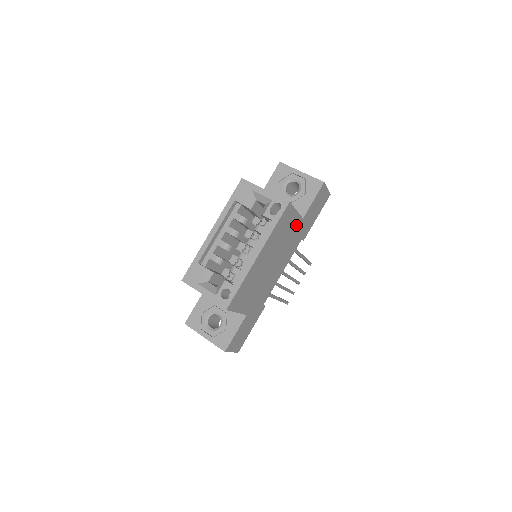
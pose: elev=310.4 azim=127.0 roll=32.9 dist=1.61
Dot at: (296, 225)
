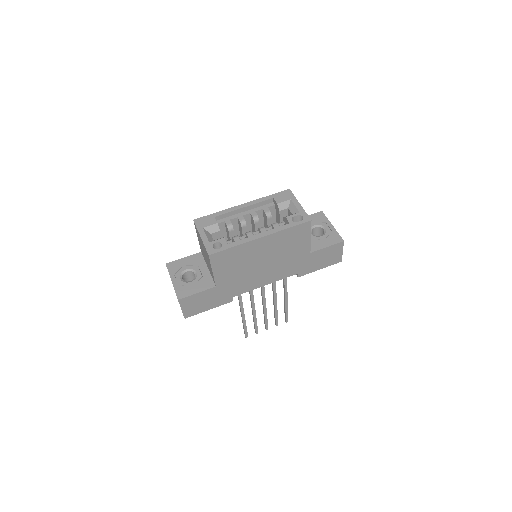
Dot at: (302, 252)
